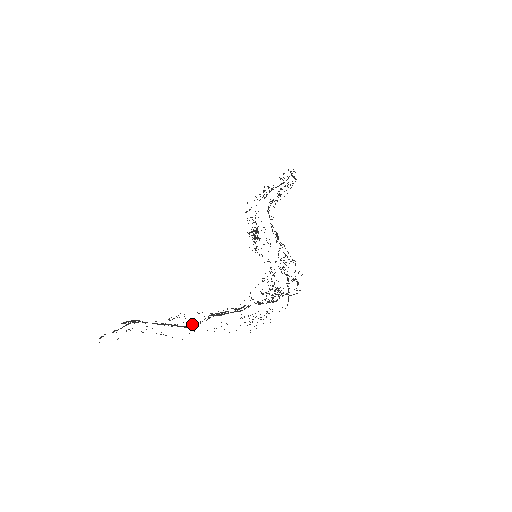
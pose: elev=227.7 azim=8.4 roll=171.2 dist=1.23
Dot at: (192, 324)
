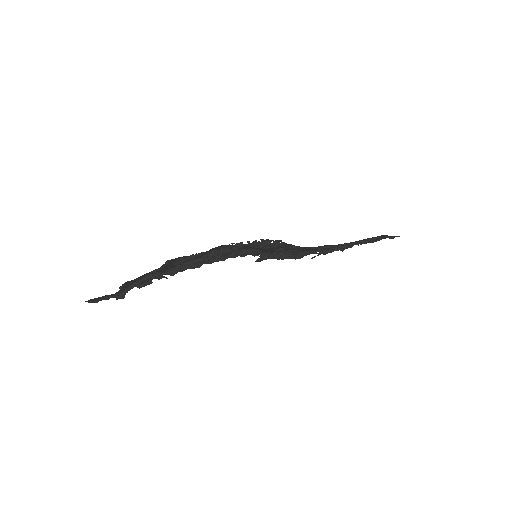
Dot at: (145, 280)
